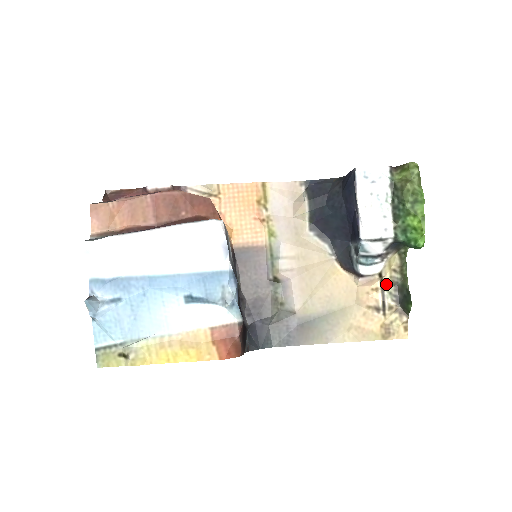
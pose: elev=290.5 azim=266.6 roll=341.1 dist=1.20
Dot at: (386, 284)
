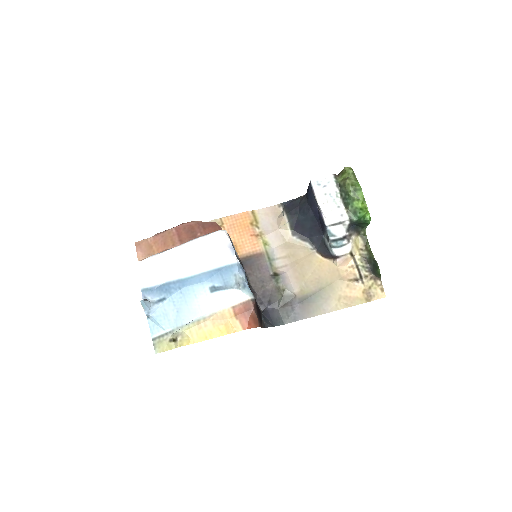
Dot at: (358, 261)
